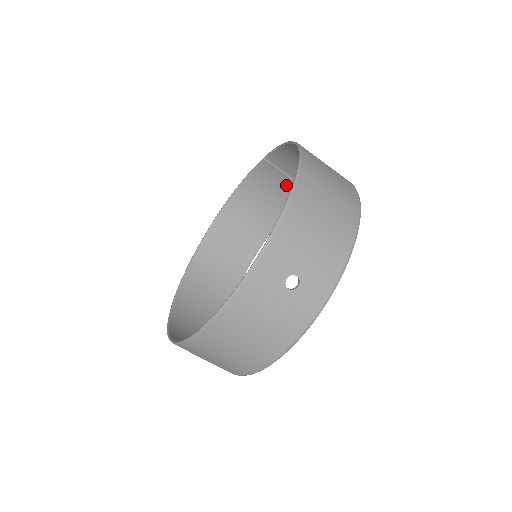
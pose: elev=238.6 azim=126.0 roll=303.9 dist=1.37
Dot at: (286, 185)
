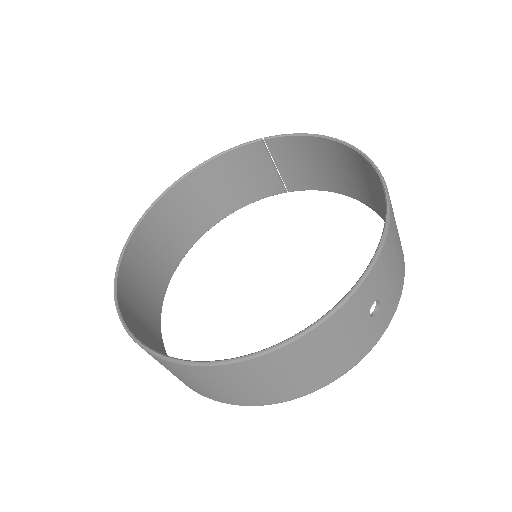
Dot at: (265, 176)
